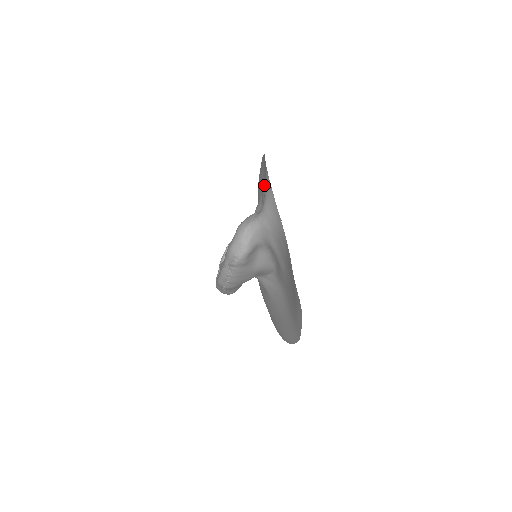
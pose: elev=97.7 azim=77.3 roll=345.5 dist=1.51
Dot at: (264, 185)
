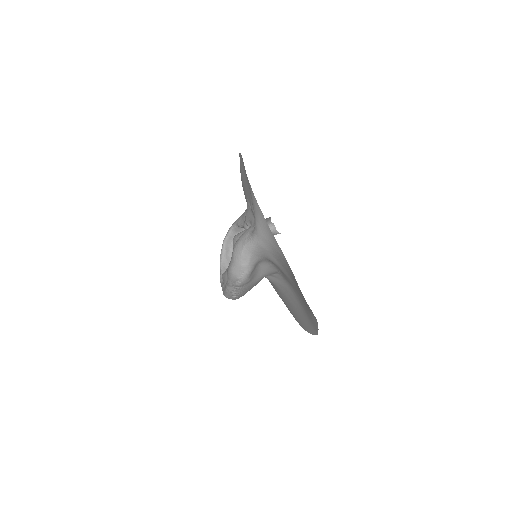
Dot at: occluded
